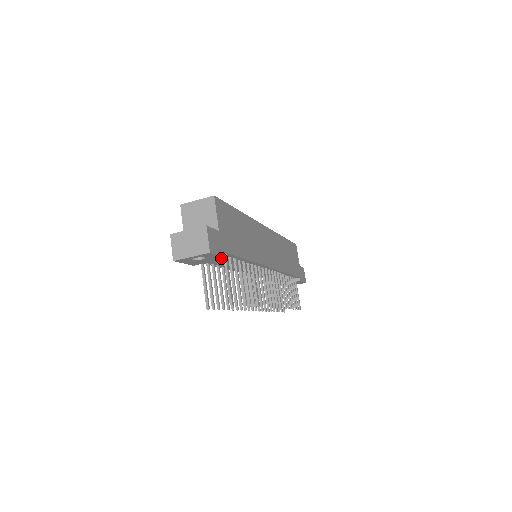
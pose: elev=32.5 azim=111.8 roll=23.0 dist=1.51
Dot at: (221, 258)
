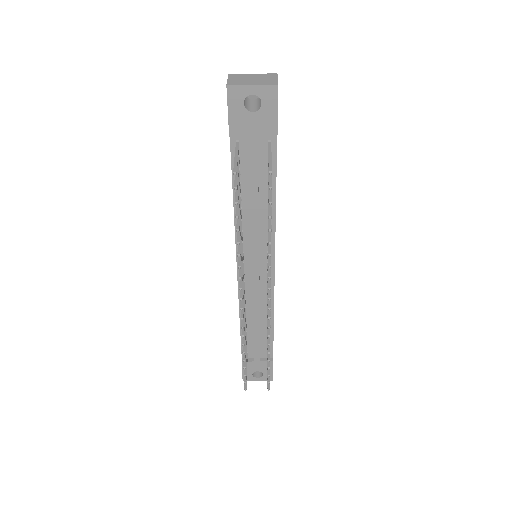
Dot at: (272, 129)
